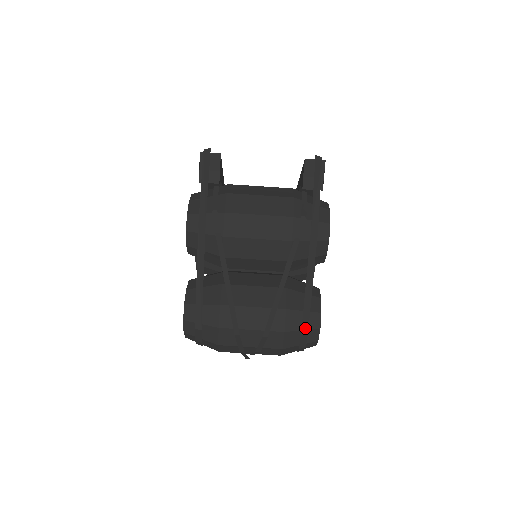
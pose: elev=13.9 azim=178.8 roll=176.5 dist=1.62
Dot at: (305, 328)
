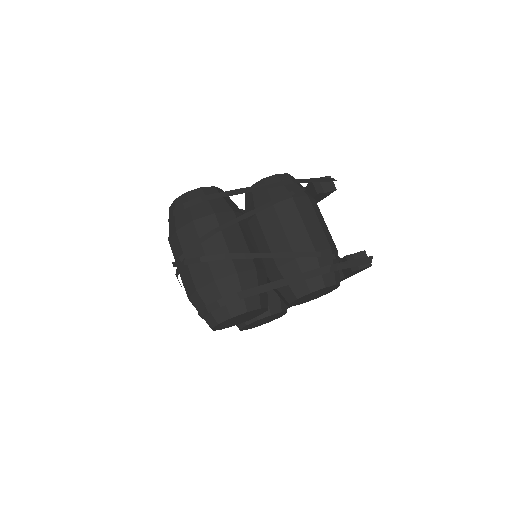
Dot at: (245, 294)
